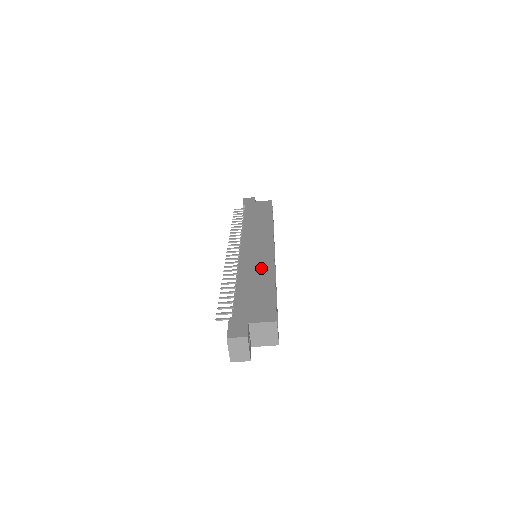
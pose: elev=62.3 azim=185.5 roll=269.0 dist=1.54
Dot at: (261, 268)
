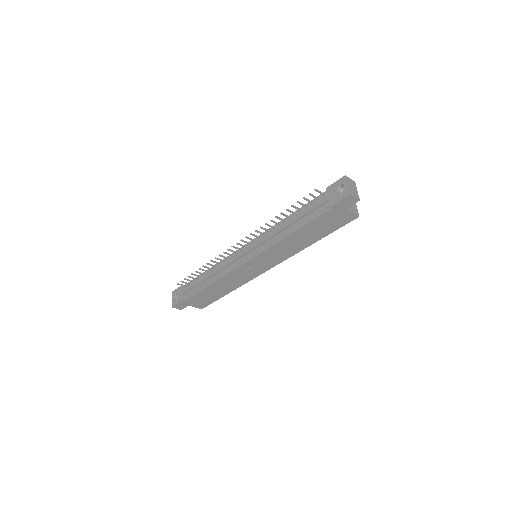
Dot at: occluded
